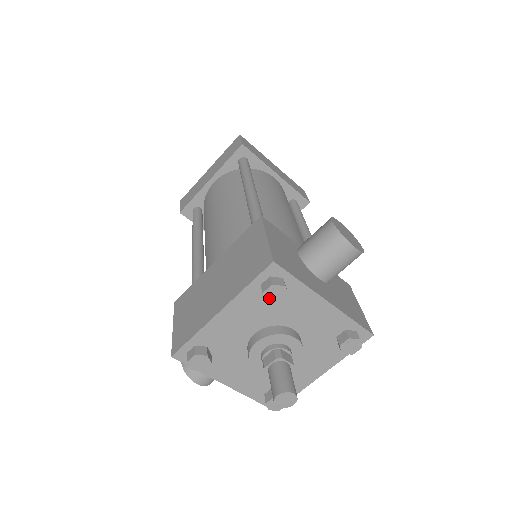
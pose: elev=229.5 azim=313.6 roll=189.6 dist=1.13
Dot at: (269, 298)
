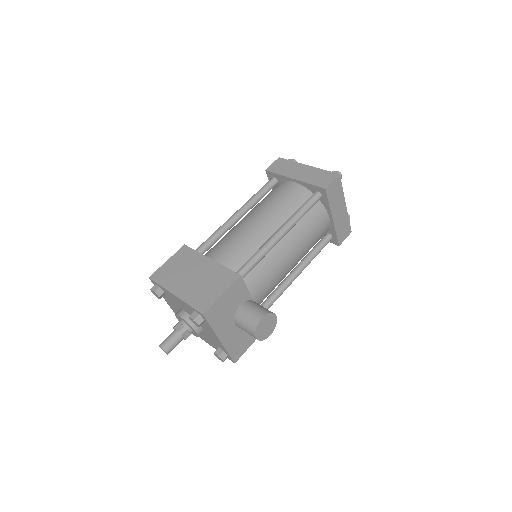
Dot at: (191, 319)
